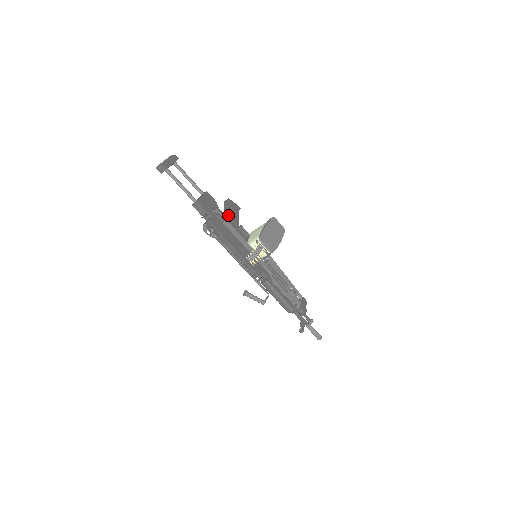
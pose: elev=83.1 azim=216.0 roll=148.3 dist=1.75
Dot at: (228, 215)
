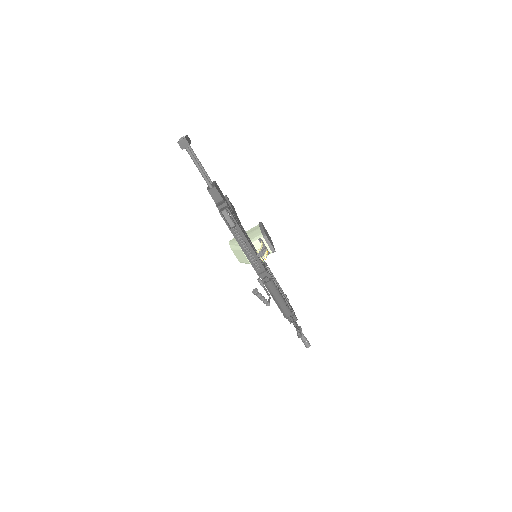
Dot at: occluded
